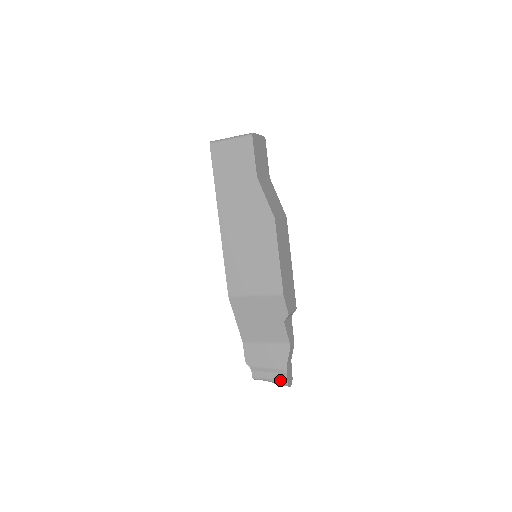
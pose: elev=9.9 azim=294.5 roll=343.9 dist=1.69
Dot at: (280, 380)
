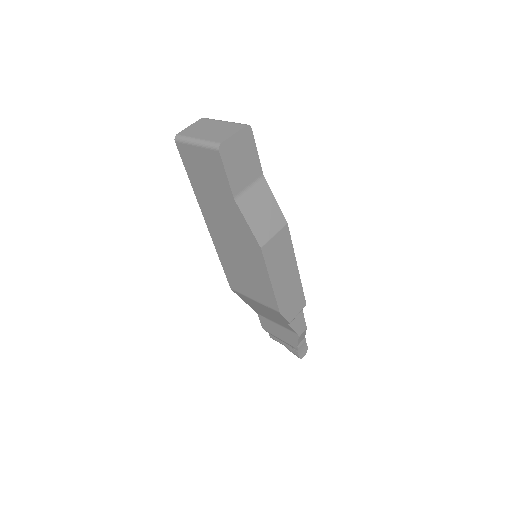
Dot at: (293, 352)
